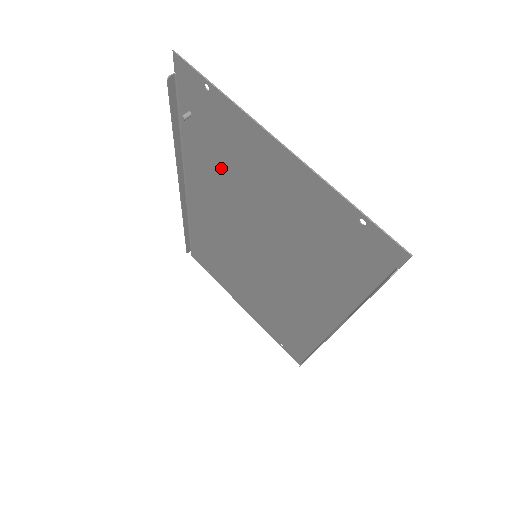
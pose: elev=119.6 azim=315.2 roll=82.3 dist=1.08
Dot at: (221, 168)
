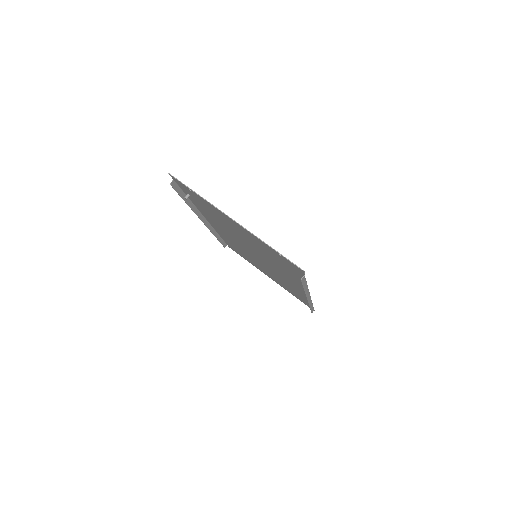
Dot at: (215, 218)
